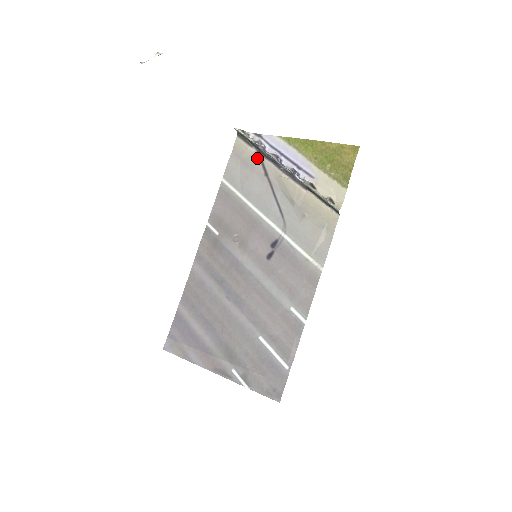
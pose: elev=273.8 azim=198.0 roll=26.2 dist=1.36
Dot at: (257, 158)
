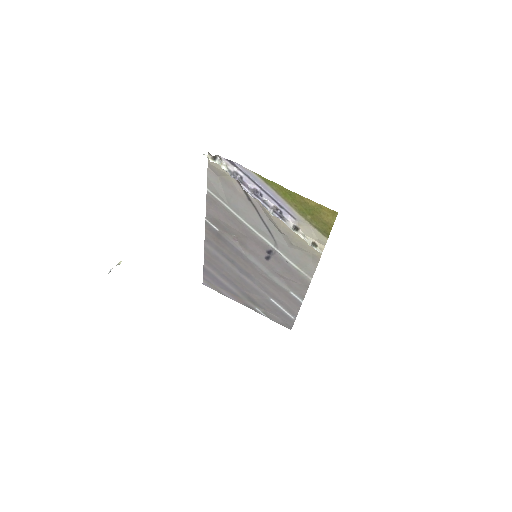
Dot at: (236, 182)
